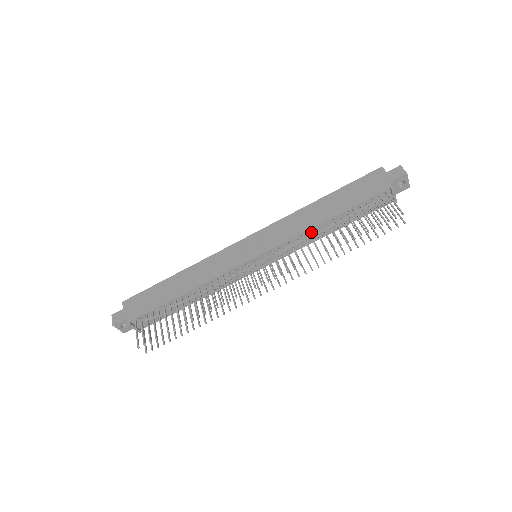
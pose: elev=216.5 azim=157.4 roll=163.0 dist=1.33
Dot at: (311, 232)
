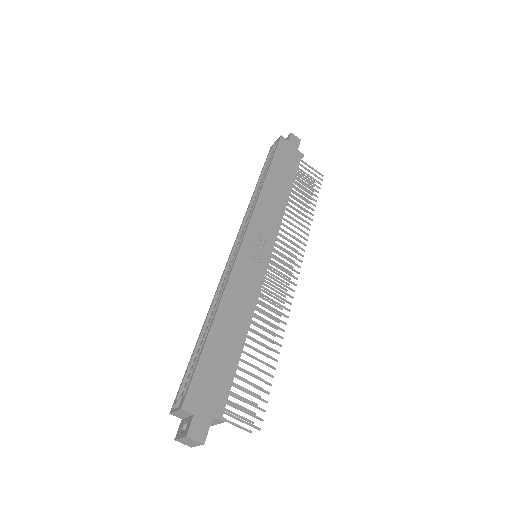
Dot at: occluded
